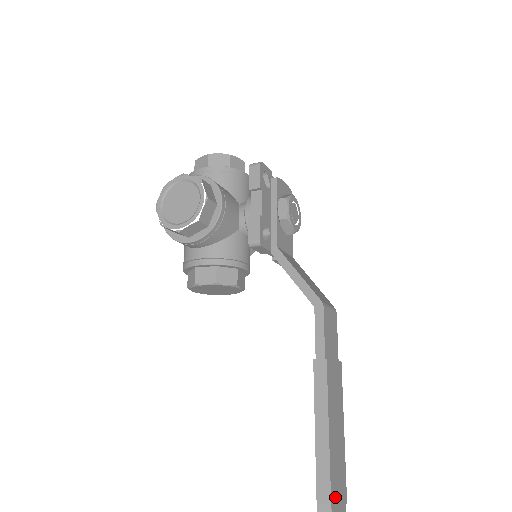
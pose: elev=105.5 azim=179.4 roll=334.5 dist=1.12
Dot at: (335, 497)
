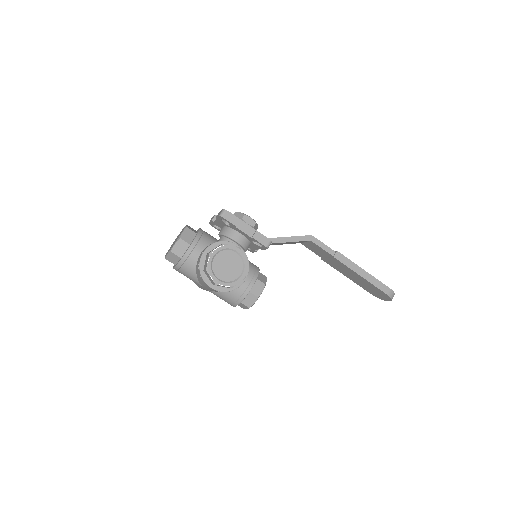
Dot at: occluded
